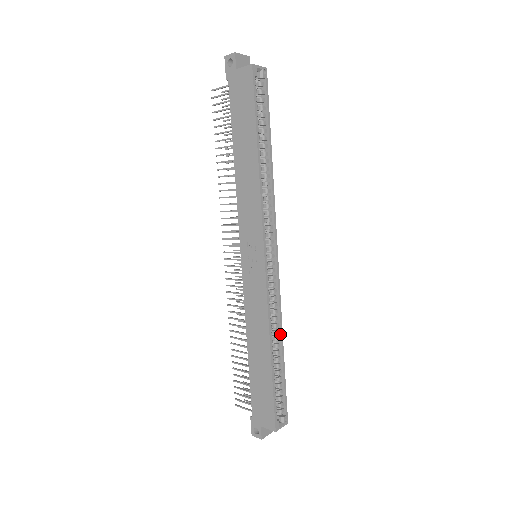
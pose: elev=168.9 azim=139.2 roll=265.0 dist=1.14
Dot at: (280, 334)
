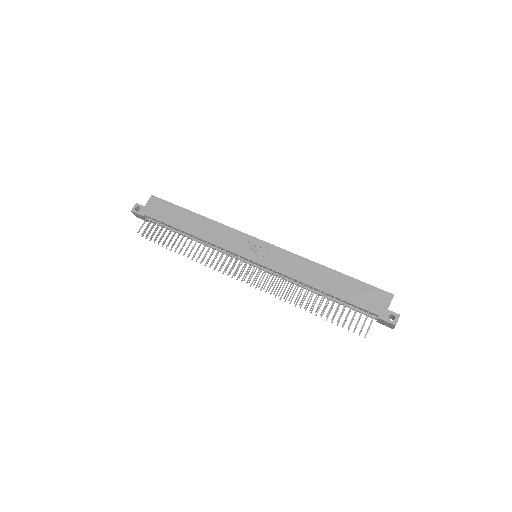
Dot at: occluded
